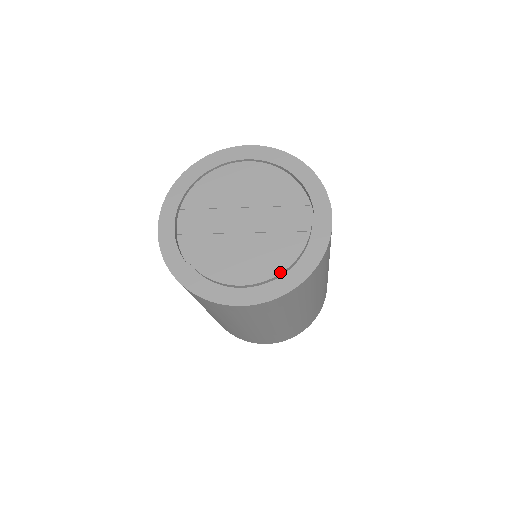
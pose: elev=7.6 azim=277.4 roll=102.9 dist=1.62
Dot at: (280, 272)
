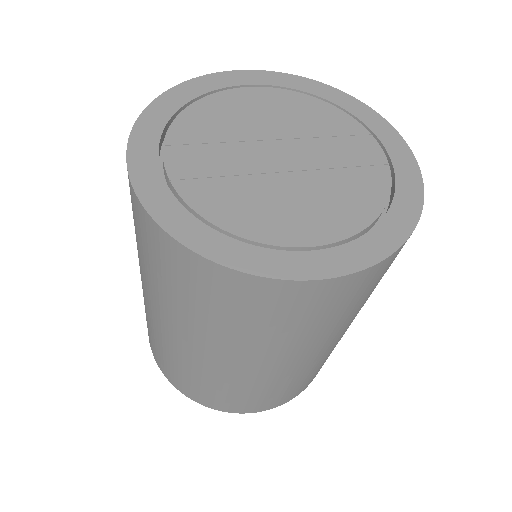
Dot at: (372, 220)
